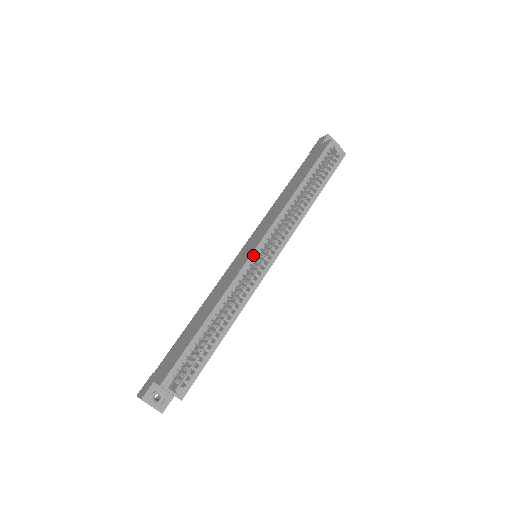
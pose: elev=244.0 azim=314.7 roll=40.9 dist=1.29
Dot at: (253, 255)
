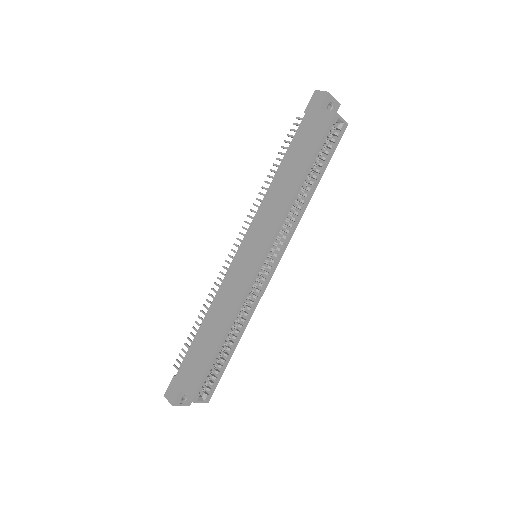
Dot at: (258, 270)
